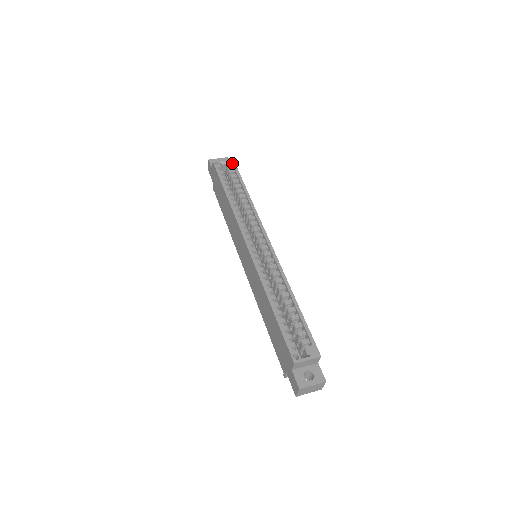
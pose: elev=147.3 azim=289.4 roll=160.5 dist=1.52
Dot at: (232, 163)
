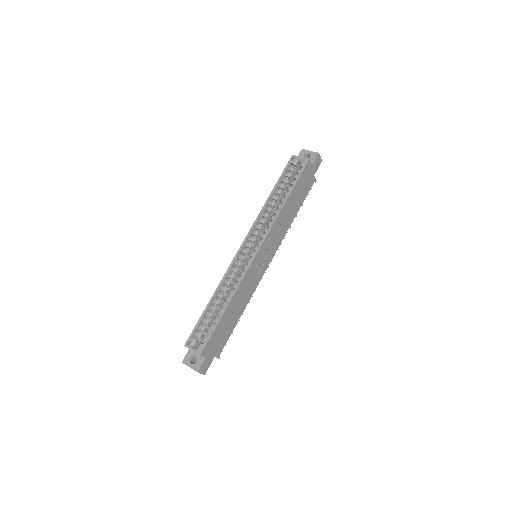
Dot at: (304, 163)
